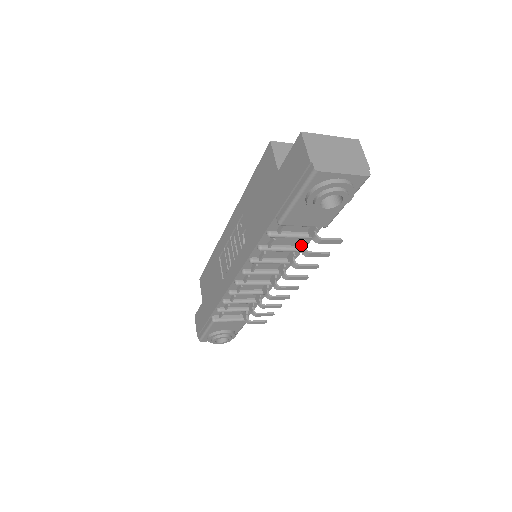
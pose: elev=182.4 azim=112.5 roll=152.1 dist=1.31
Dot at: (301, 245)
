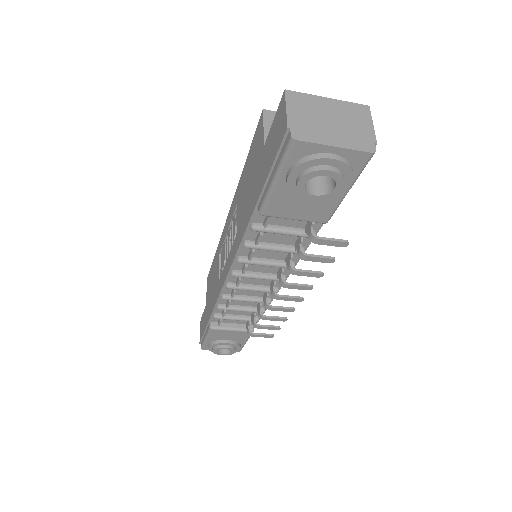
Dot at: (298, 245)
